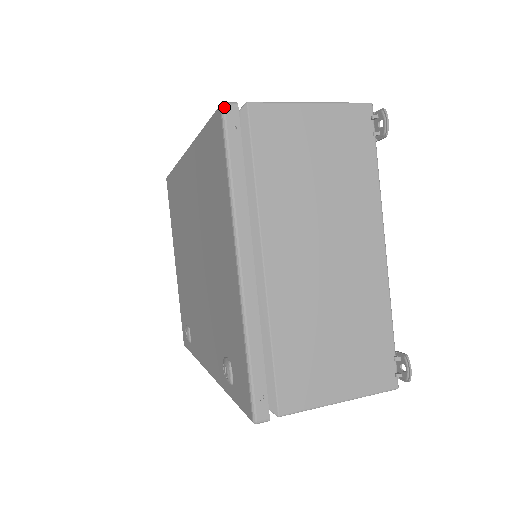
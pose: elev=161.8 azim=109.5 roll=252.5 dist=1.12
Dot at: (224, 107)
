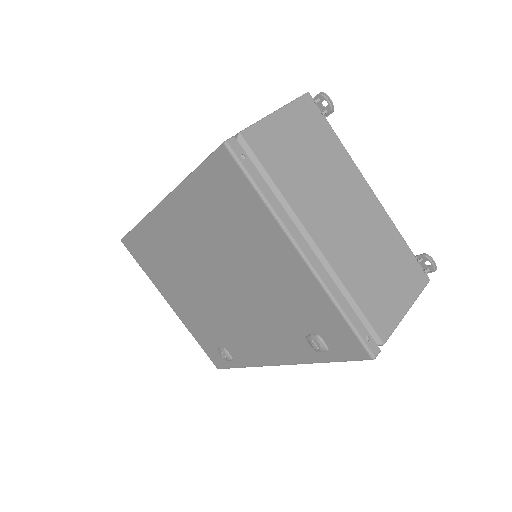
Dot at: (228, 144)
